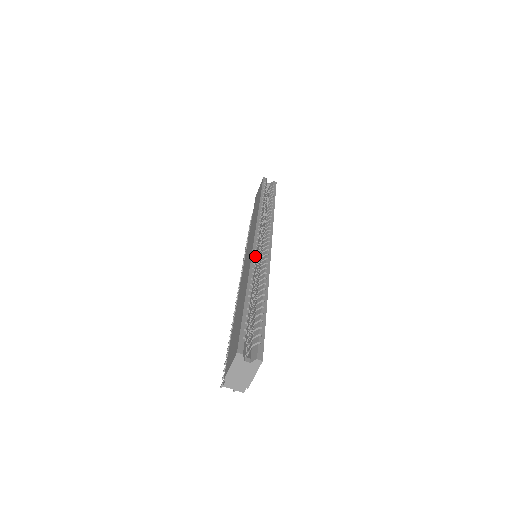
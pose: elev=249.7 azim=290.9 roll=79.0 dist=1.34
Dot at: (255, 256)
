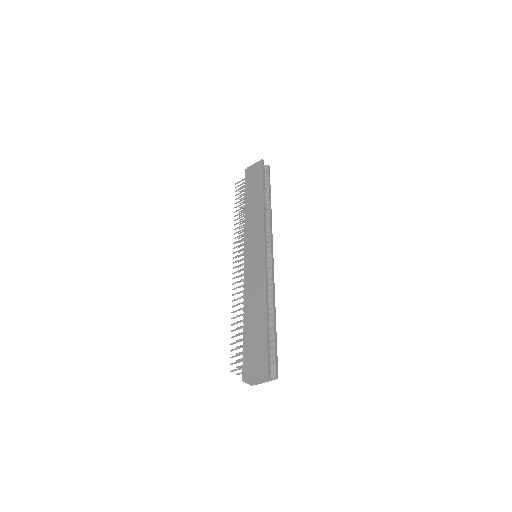
Dot at: (267, 271)
